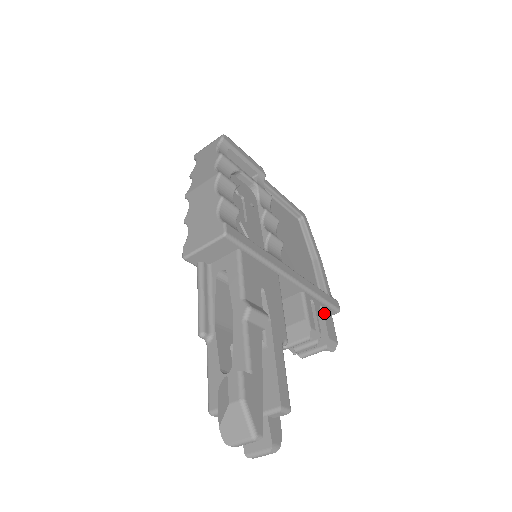
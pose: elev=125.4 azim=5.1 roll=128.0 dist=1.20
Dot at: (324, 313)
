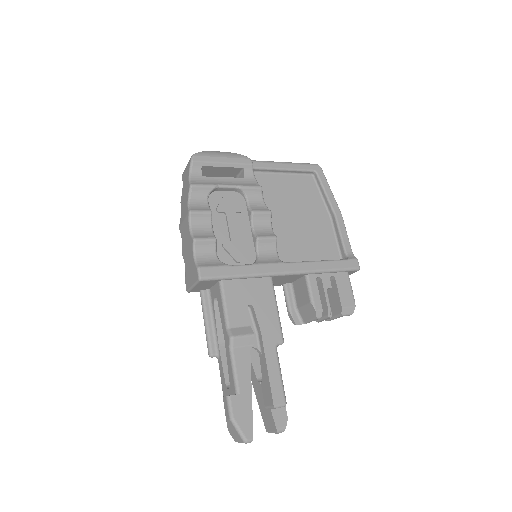
Dot at: (337, 282)
